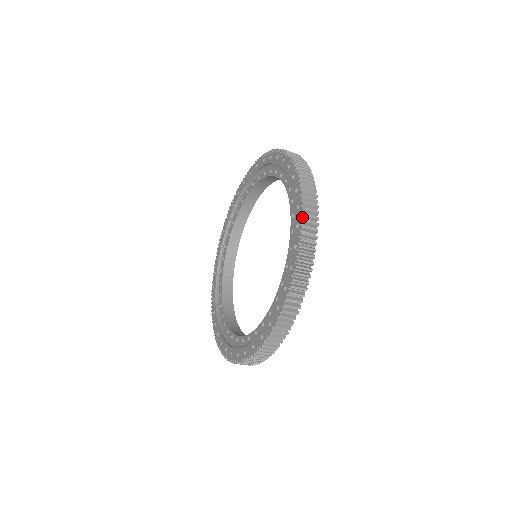
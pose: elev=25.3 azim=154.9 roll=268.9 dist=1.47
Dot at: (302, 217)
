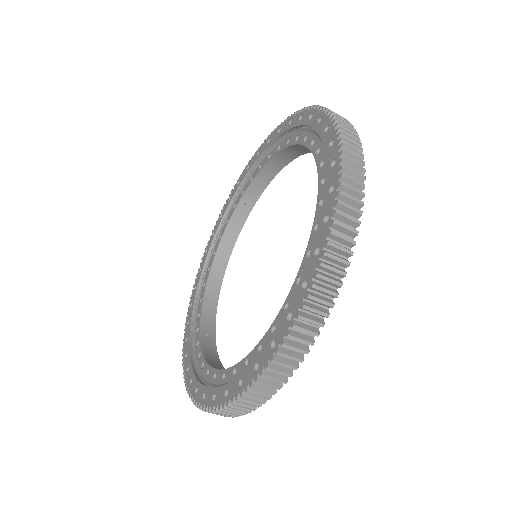
Dot at: (331, 118)
